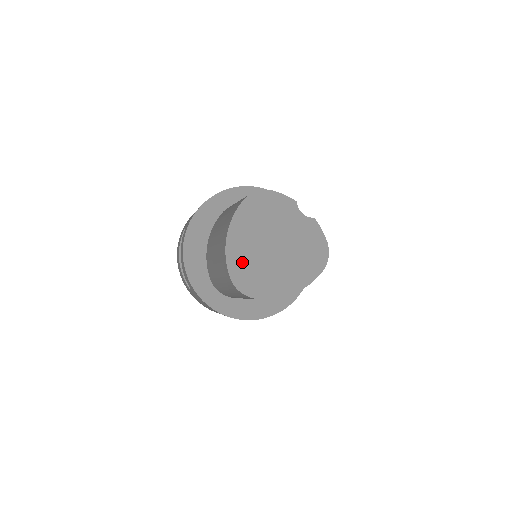
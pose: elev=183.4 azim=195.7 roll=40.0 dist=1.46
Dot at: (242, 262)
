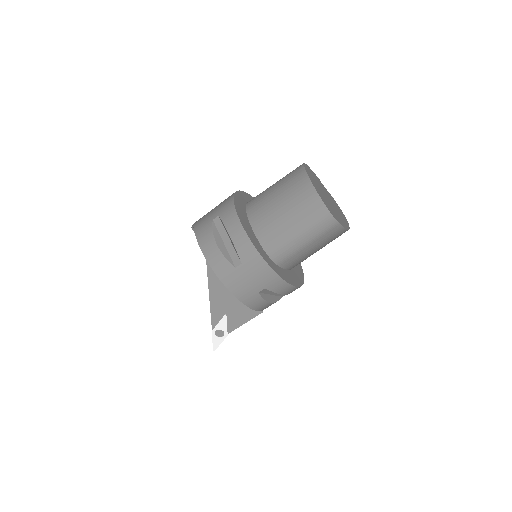
Dot at: (323, 199)
